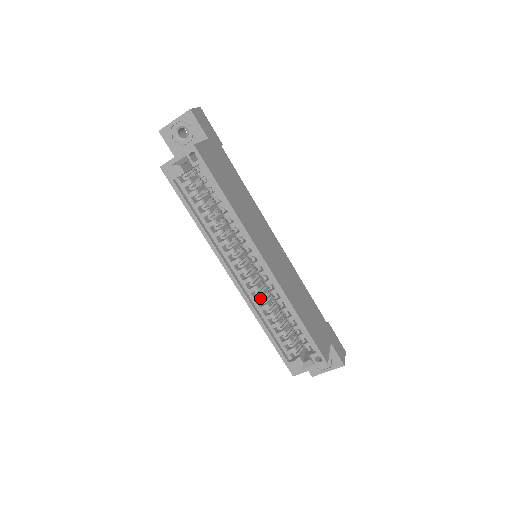
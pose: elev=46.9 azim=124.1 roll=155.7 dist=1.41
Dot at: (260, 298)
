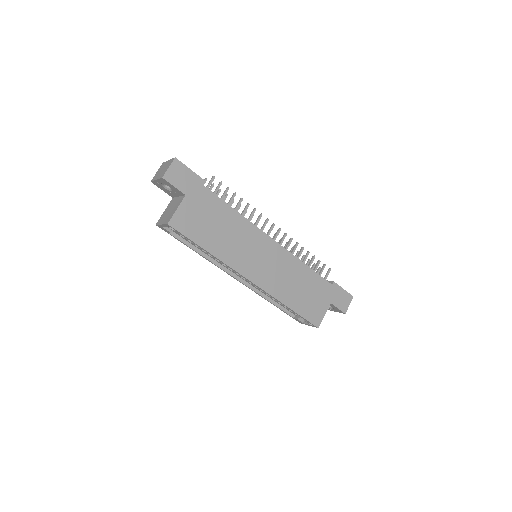
Dot at: (260, 289)
